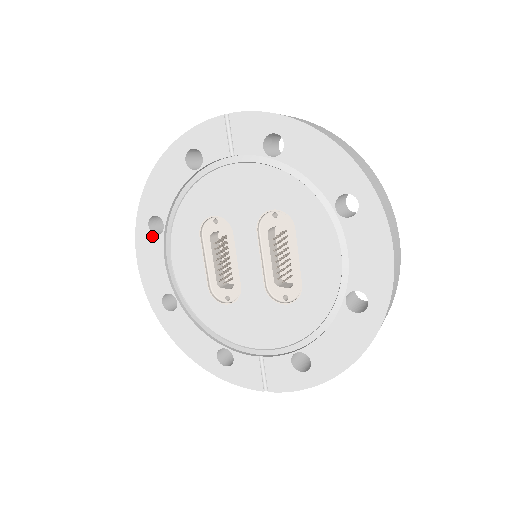
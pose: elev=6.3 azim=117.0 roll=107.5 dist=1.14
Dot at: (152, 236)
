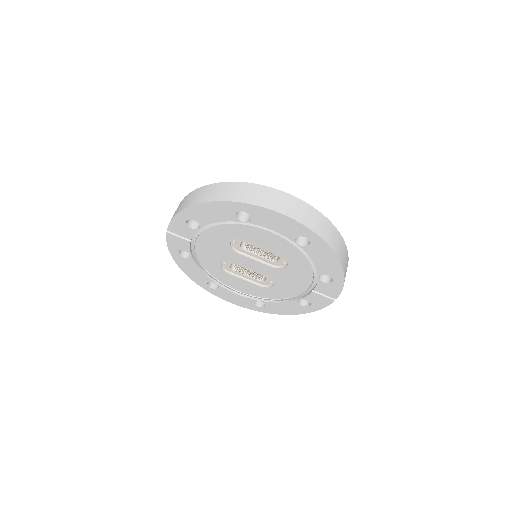
Dot at: (218, 290)
